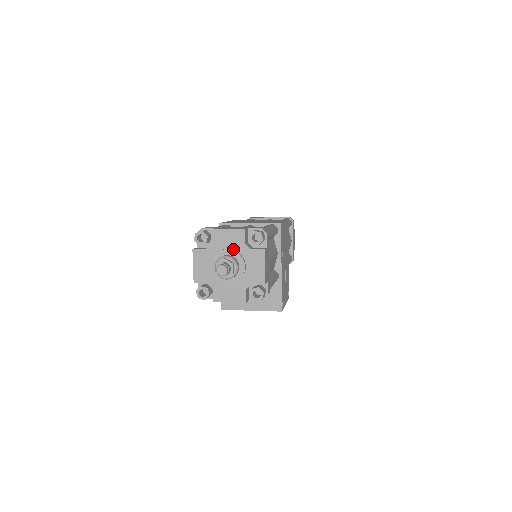
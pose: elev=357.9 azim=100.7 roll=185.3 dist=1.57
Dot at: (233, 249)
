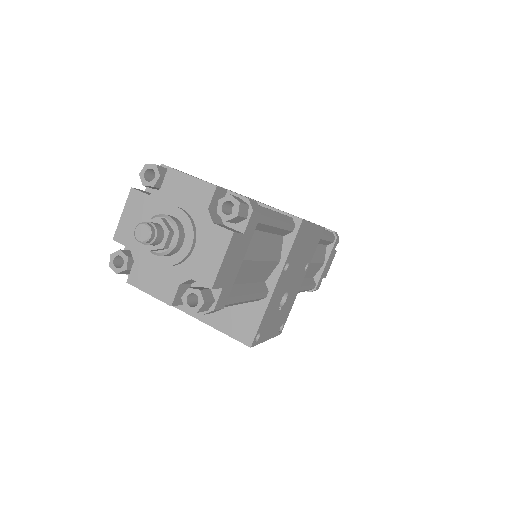
Dot at: (187, 211)
